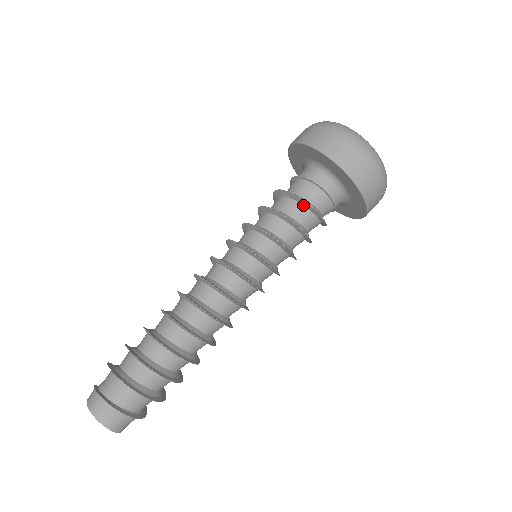
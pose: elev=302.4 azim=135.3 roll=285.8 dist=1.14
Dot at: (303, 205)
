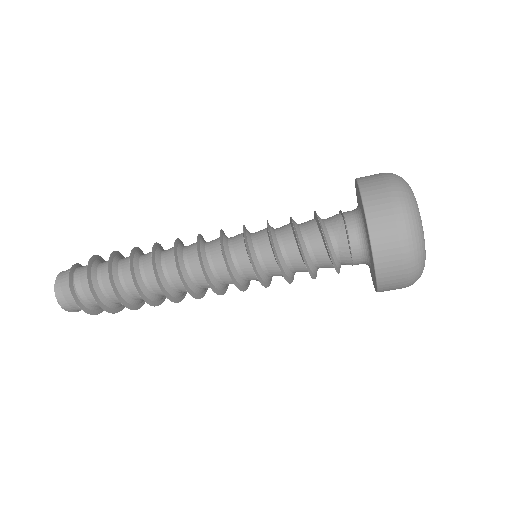
Dot at: (317, 222)
